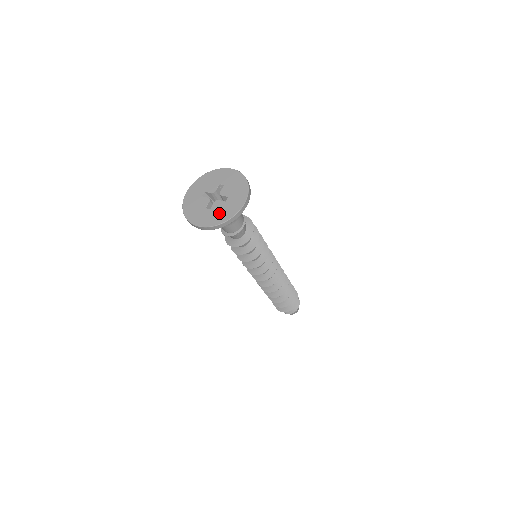
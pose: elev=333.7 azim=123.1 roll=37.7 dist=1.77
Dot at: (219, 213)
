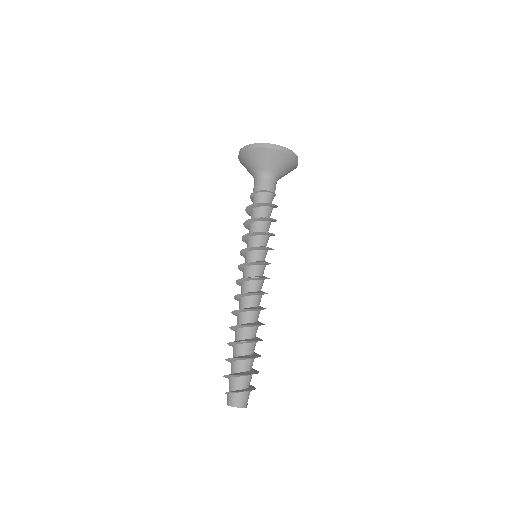
Dot at: occluded
